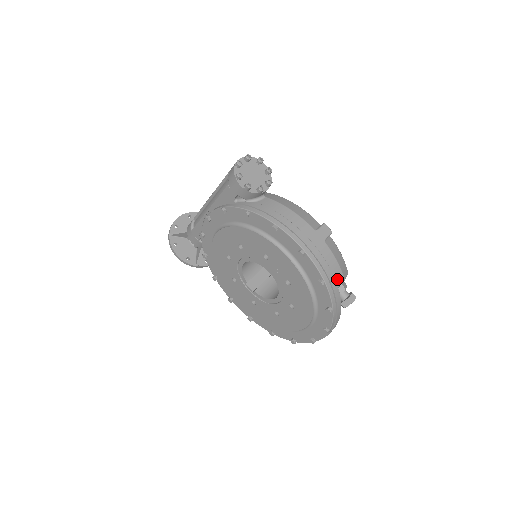
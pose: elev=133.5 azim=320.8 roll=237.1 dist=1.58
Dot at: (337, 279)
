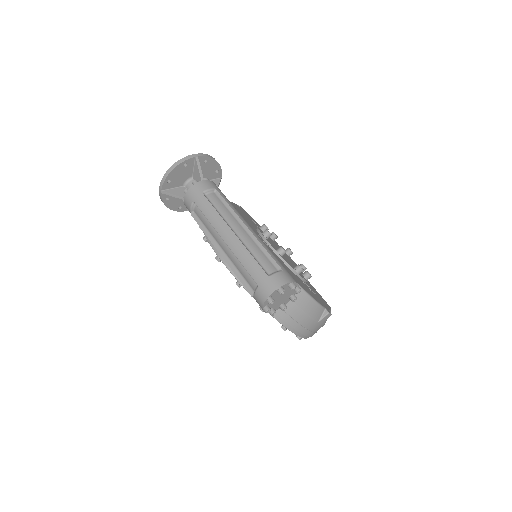
Dot at: occluded
